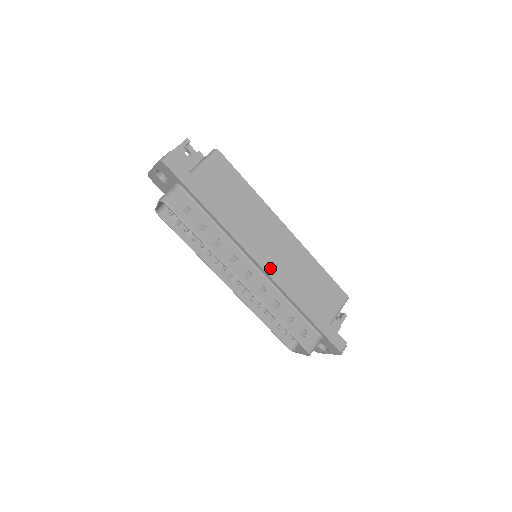
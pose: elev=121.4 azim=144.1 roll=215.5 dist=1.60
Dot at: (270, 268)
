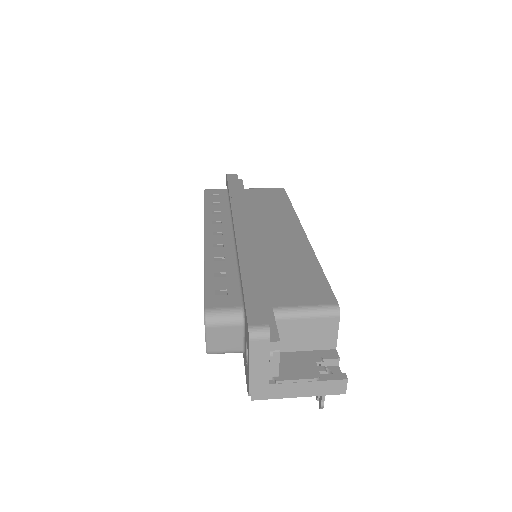
Dot at: (243, 231)
